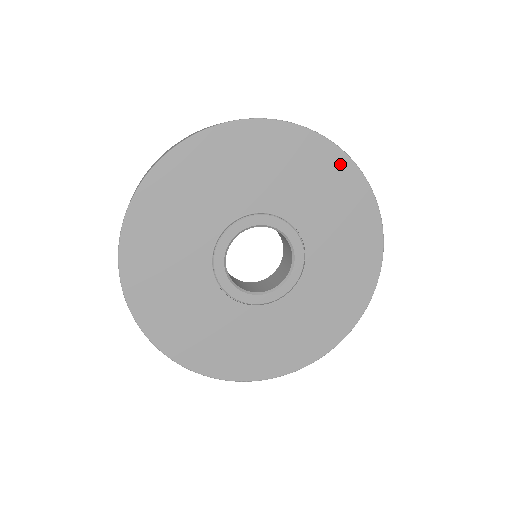
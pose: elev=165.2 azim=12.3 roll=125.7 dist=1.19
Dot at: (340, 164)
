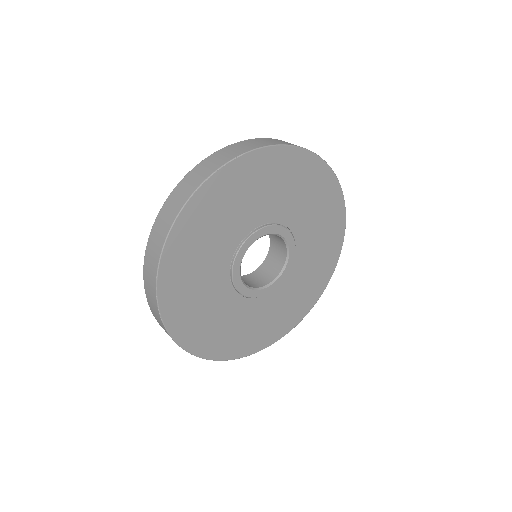
Dot at: (297, 158)
